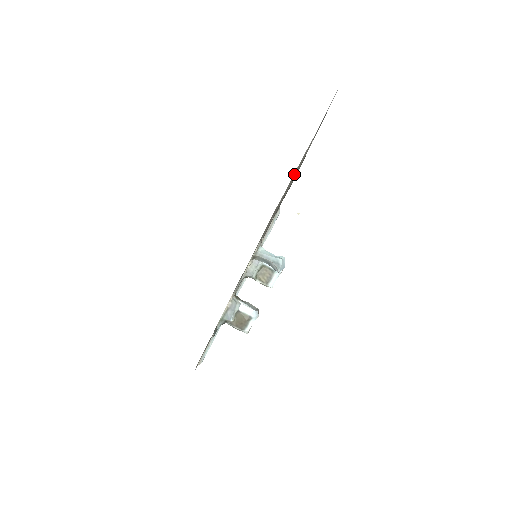
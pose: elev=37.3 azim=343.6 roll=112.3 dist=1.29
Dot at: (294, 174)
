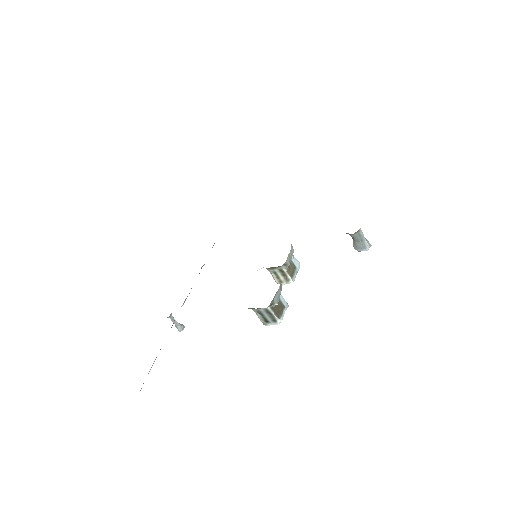
Dot at: occluded
